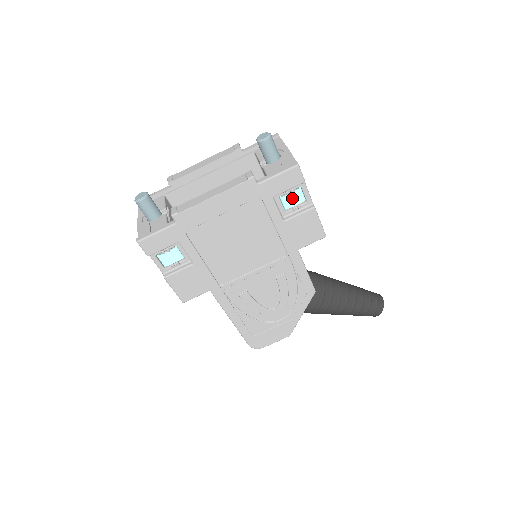
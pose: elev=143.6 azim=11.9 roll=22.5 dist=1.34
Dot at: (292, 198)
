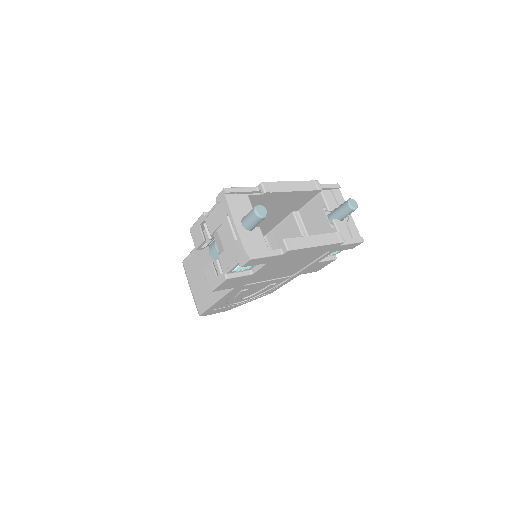
Dot at: occluded
